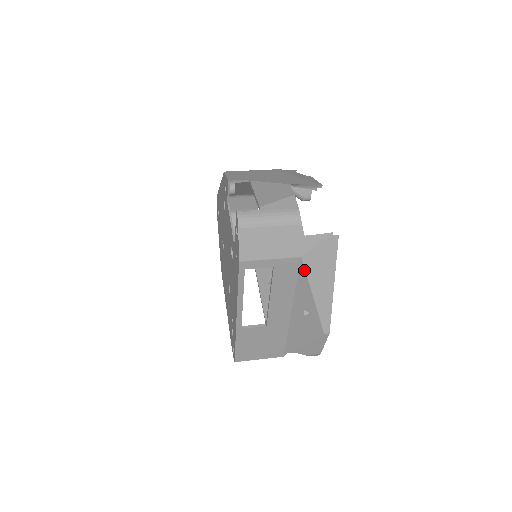
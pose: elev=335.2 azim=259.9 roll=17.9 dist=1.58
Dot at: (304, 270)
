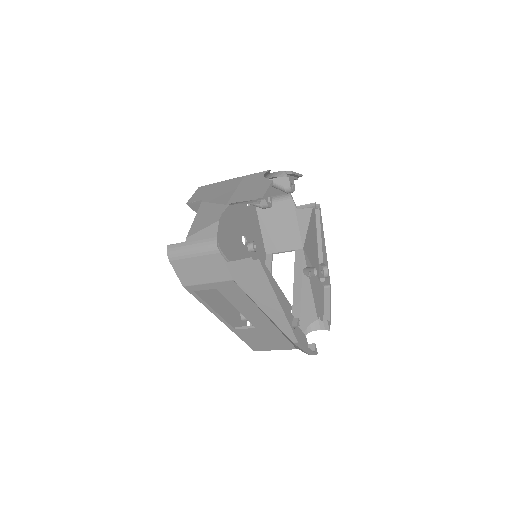
Dot at: (243, 290)
